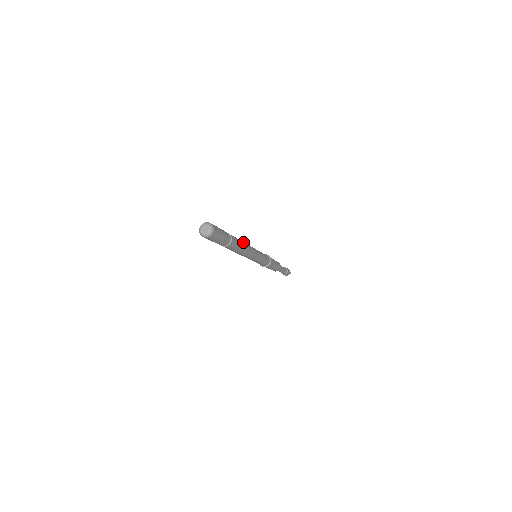
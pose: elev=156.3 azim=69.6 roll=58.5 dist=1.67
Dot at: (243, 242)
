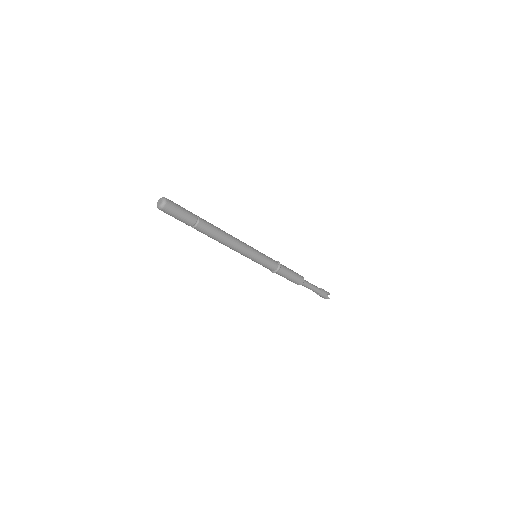
Dot at: (225, 235)
